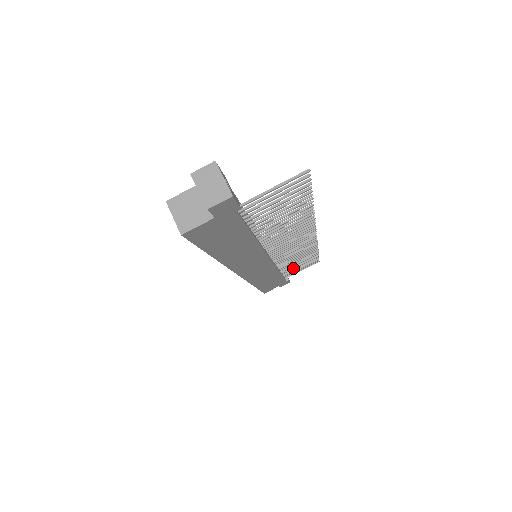
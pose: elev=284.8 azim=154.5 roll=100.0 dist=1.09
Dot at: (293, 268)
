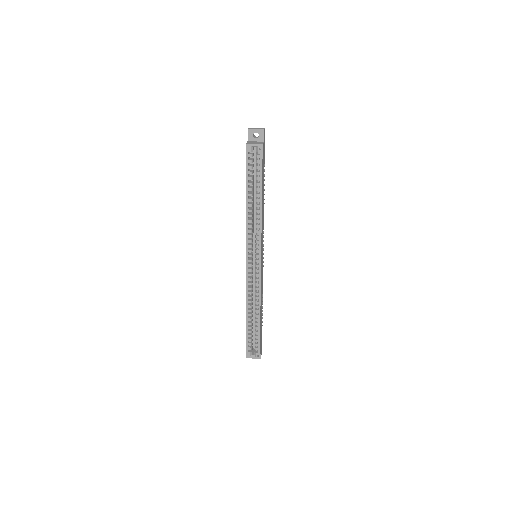
Dot at: occluded
